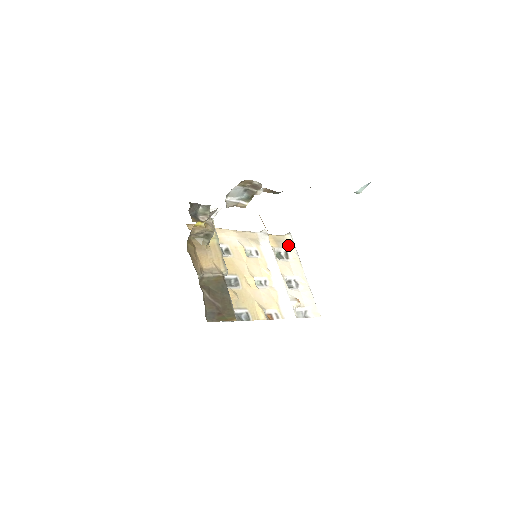
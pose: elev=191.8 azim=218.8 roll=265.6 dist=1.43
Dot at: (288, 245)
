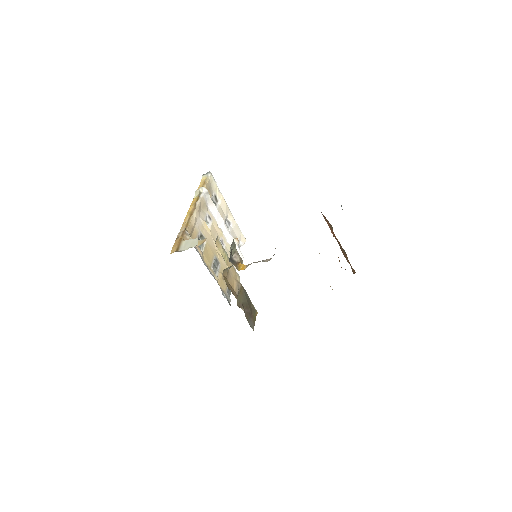
Dot at: (214, 187)
